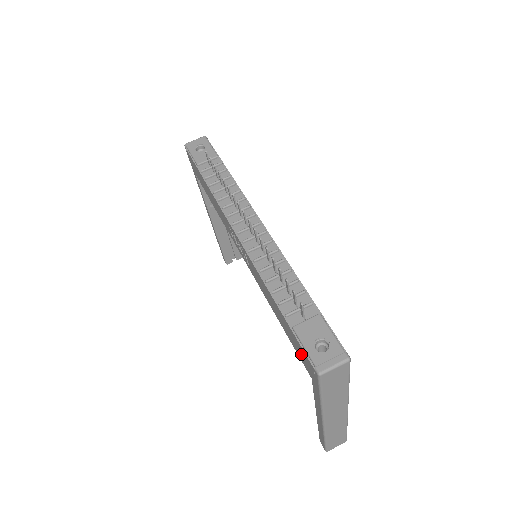
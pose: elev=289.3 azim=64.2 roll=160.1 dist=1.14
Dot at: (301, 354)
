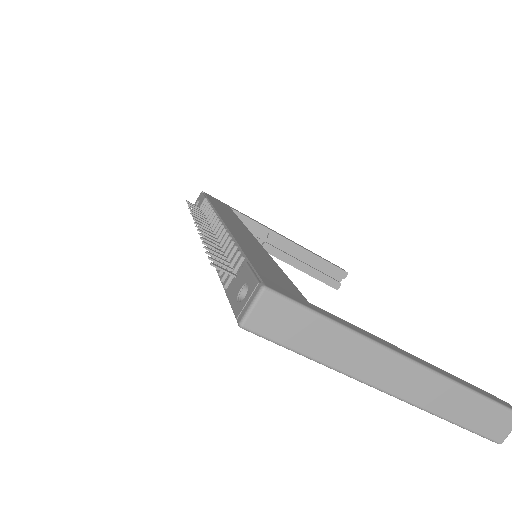
Dot at: occluded
